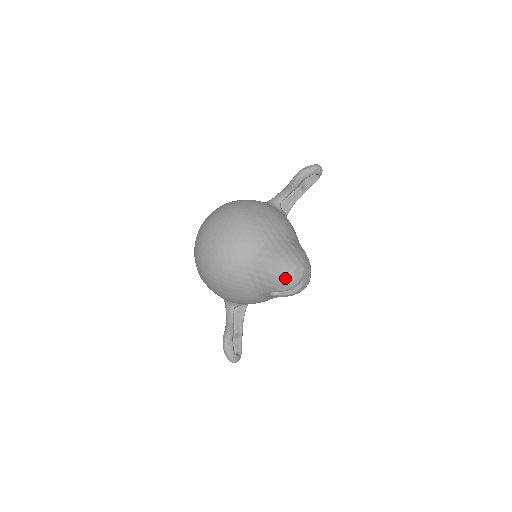
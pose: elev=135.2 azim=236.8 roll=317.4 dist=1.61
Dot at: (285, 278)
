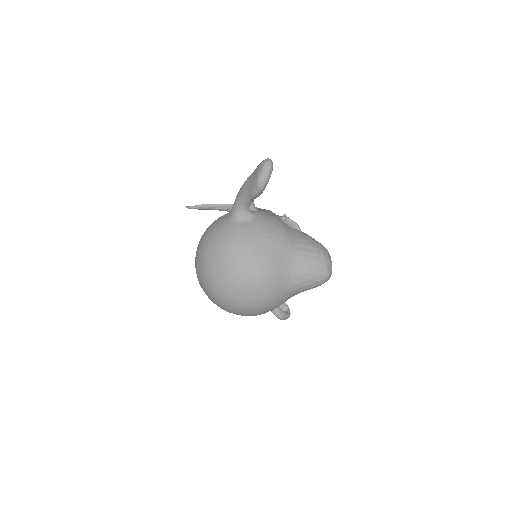
Dot at: (324, 282)
